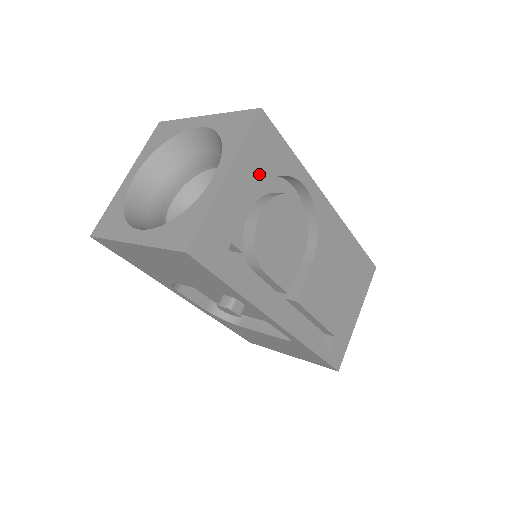
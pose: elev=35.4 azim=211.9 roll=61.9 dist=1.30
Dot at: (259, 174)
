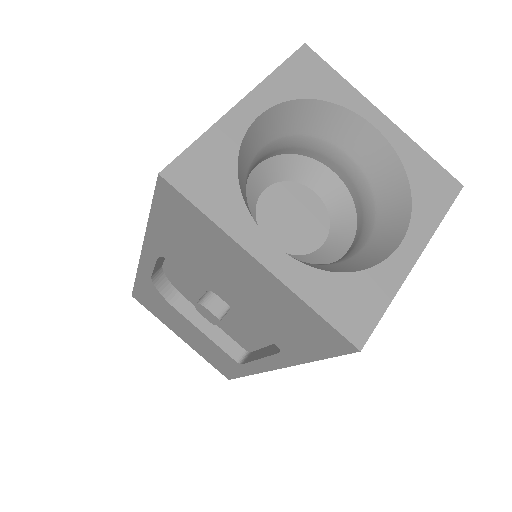
Dot at: occluded
